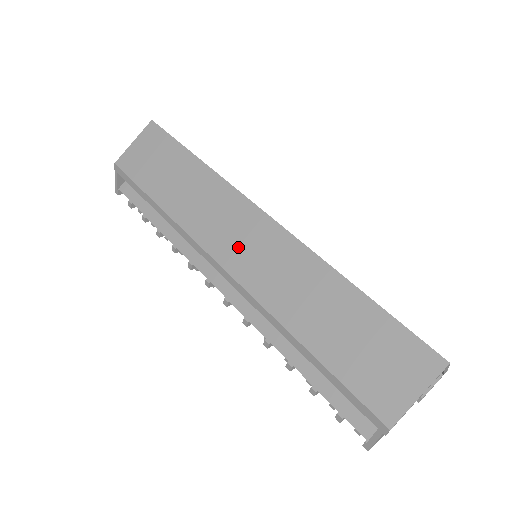
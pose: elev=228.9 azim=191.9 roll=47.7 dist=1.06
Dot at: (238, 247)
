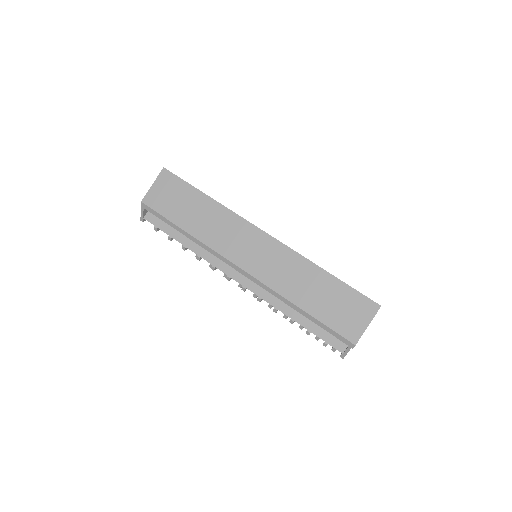
Dot at: (249, 255)
